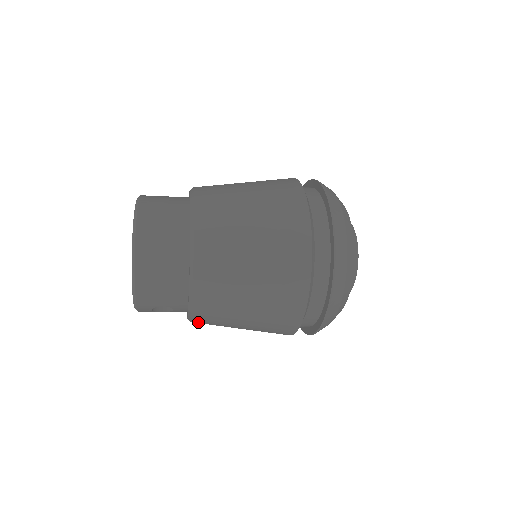
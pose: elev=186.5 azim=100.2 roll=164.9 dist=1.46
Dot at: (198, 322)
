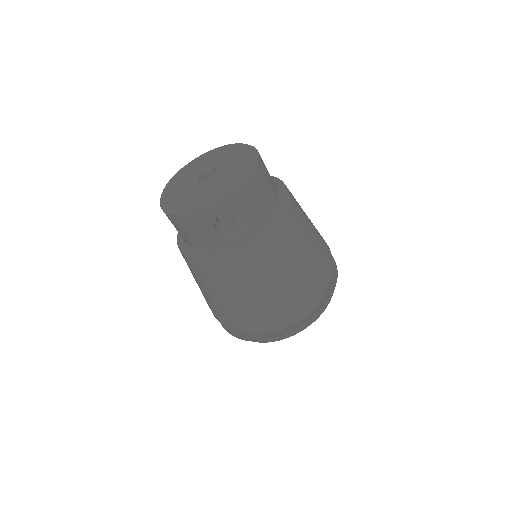
Dot at: (235, 257)
